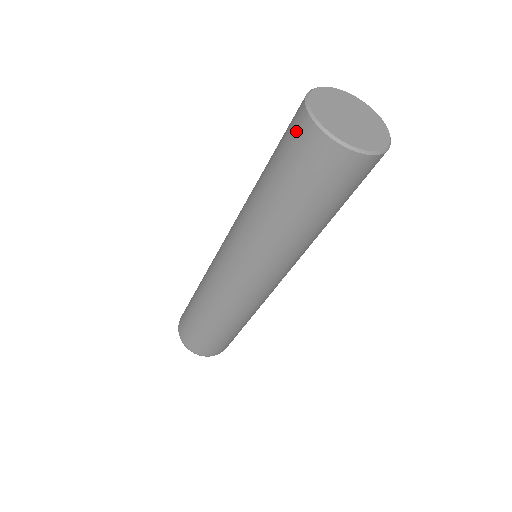
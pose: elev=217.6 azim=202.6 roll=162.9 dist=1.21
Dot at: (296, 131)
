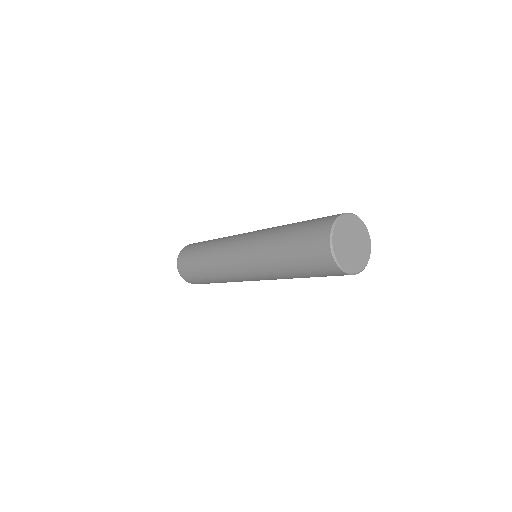
Dot at: (331, 272)
